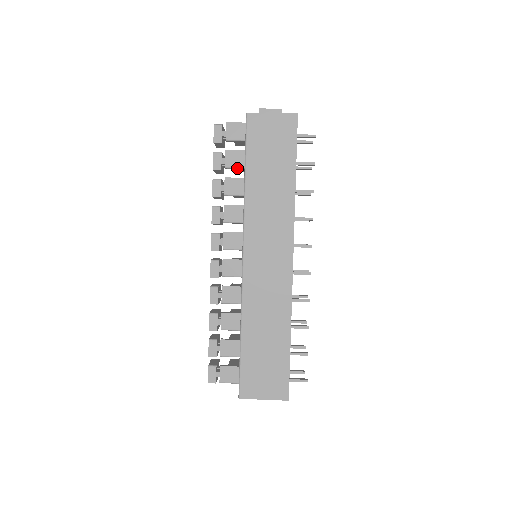
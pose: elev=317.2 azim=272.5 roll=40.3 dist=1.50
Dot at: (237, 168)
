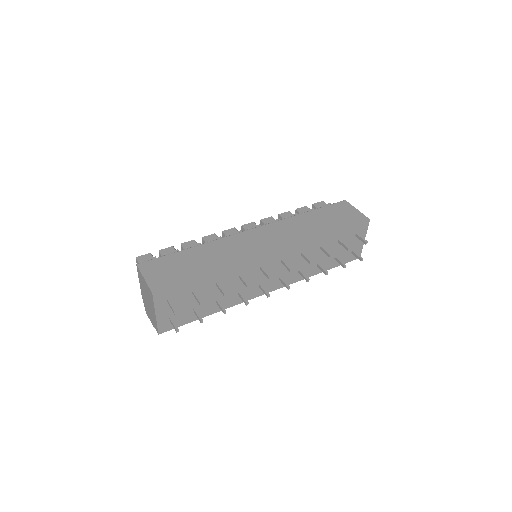
Dot at: occluded
